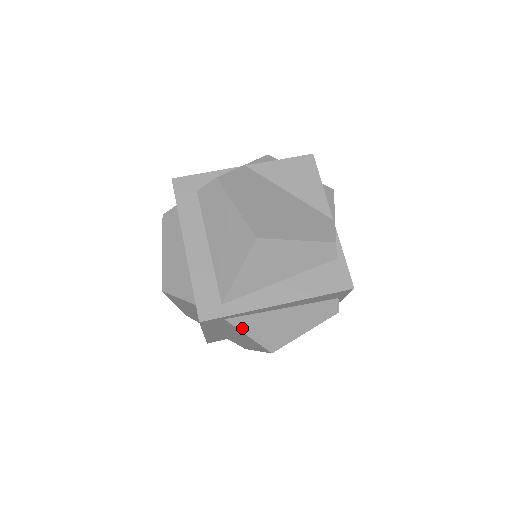
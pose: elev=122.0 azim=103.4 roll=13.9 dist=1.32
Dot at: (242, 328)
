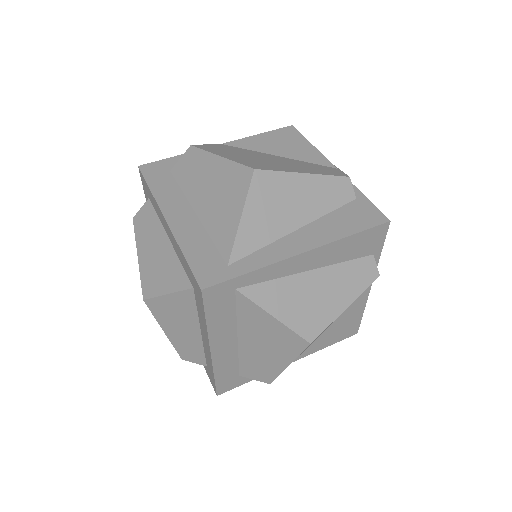
Dot at: (262, 303)
